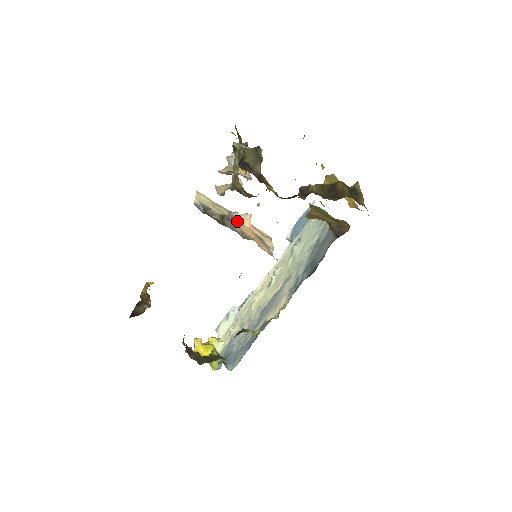
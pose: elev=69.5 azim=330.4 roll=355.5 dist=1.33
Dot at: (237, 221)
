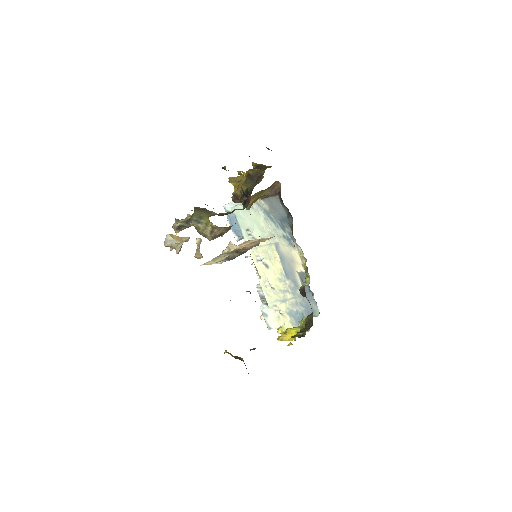
Dot at: occluded
